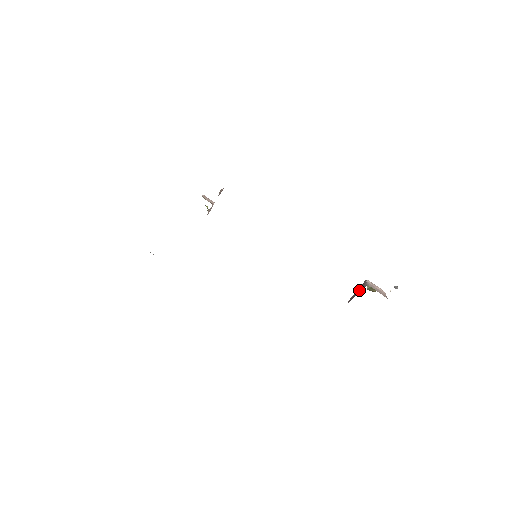
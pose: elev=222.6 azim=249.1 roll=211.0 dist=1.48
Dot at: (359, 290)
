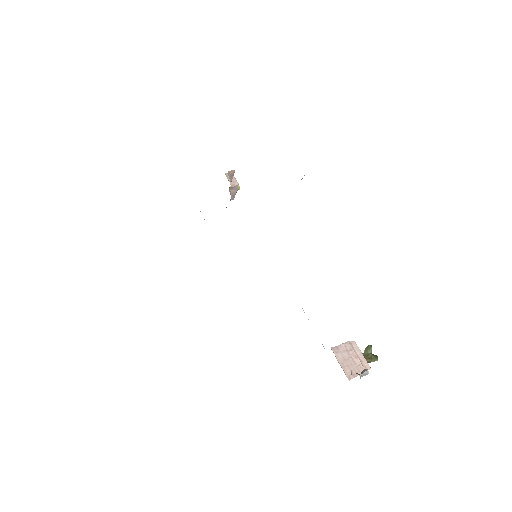
Dot at: occluded
